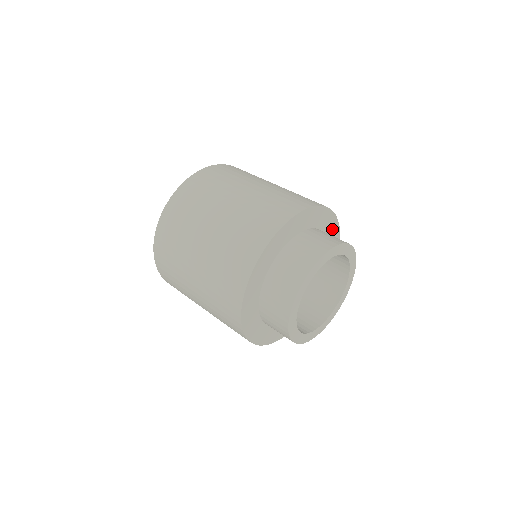
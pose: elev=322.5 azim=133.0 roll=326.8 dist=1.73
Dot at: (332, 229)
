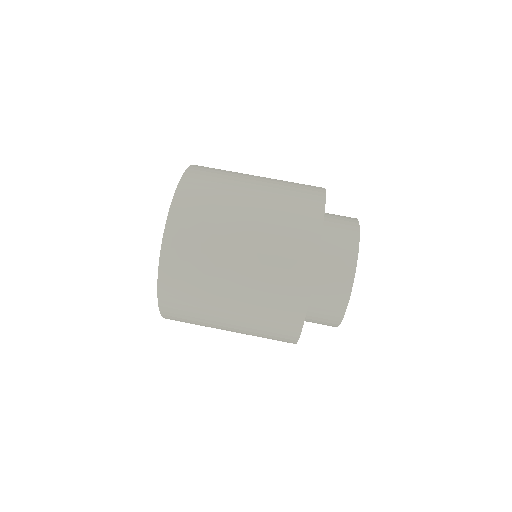
Dot at: occluded
